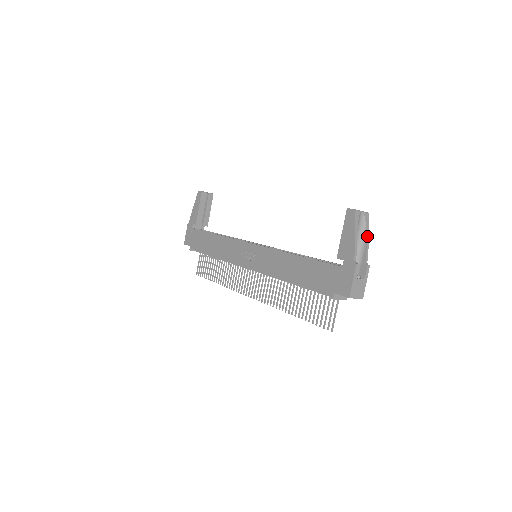
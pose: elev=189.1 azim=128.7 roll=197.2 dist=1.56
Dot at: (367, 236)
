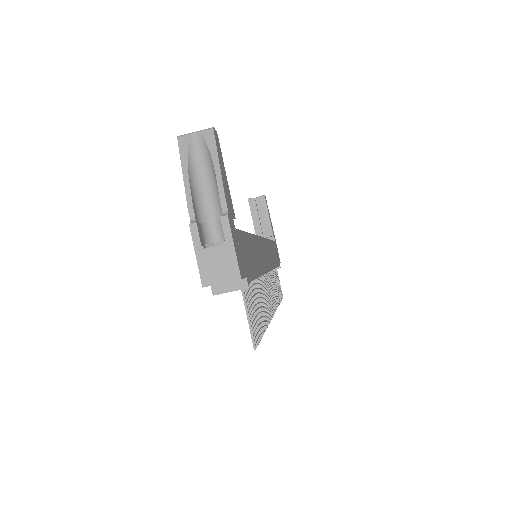
Dot at: (216, 167)
